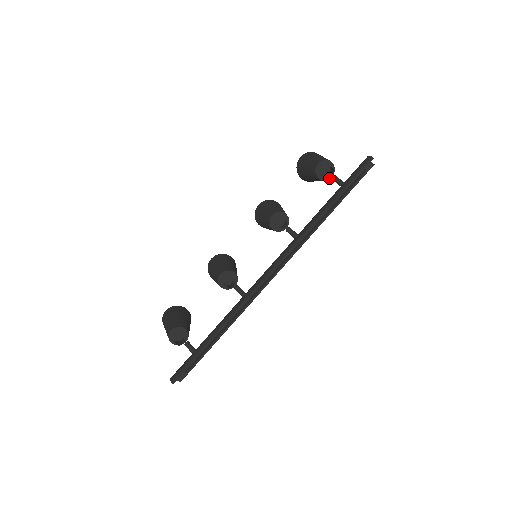
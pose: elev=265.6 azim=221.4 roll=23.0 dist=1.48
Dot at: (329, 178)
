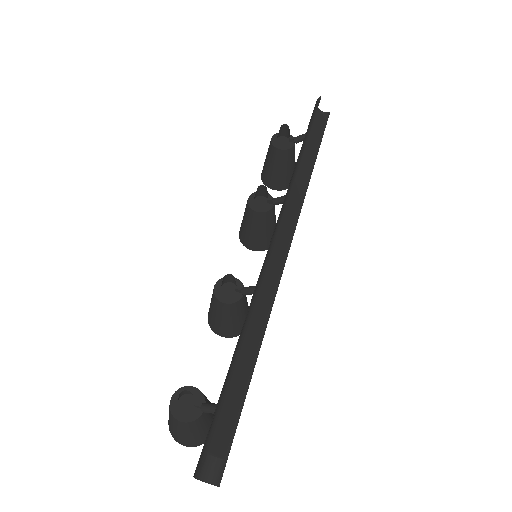
Dot at: (292, 146)
